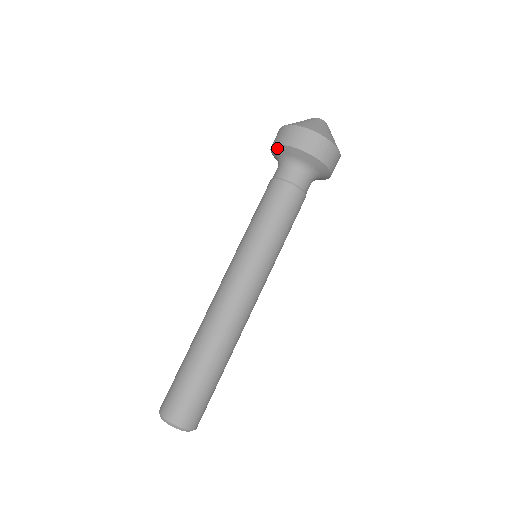
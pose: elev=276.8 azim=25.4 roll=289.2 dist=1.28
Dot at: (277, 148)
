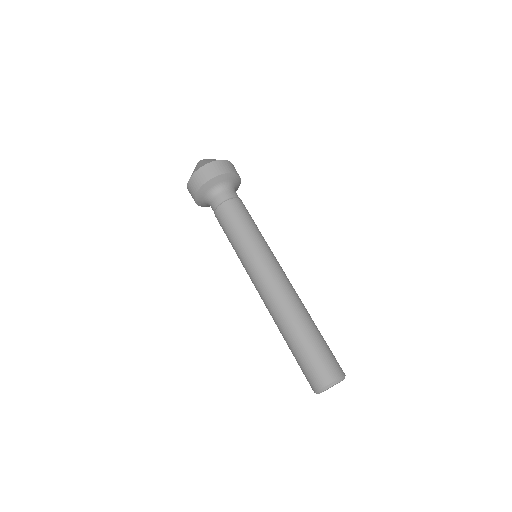
Dot at: (199, 193)
